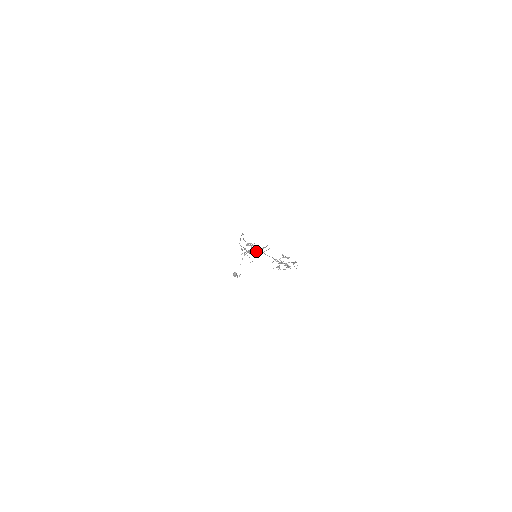
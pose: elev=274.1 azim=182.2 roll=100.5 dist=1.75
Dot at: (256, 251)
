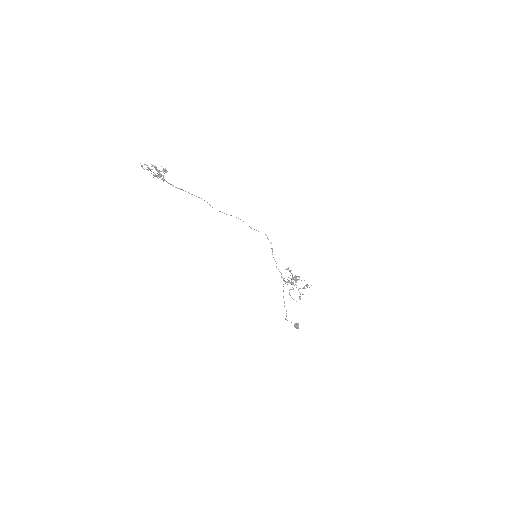
Dot at: occluded
